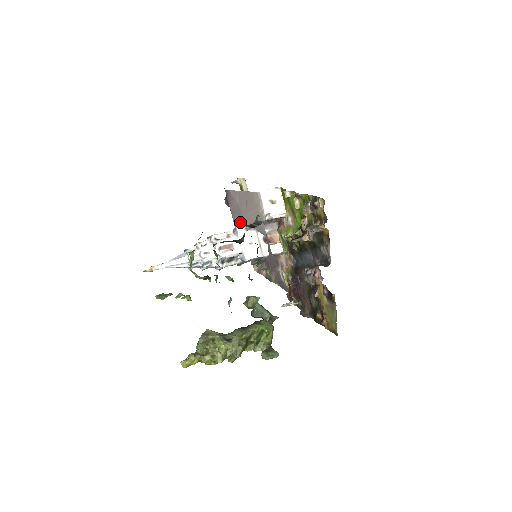
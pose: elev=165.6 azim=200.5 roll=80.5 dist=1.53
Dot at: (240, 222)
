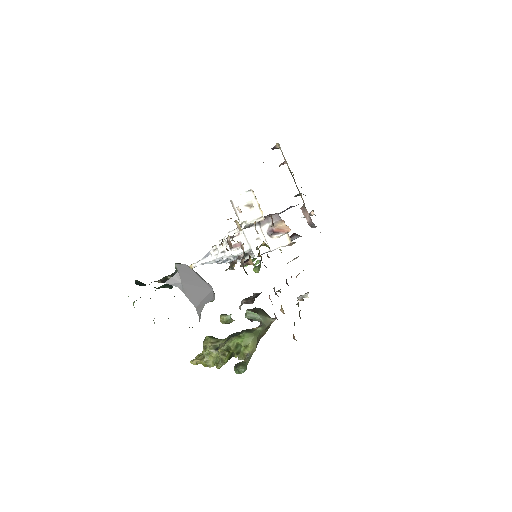
Dot at: occluded
